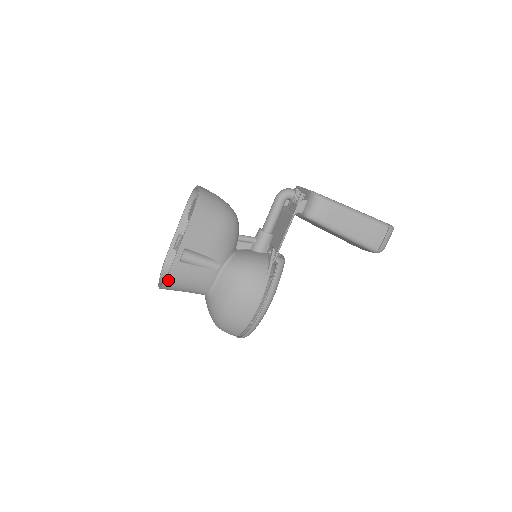
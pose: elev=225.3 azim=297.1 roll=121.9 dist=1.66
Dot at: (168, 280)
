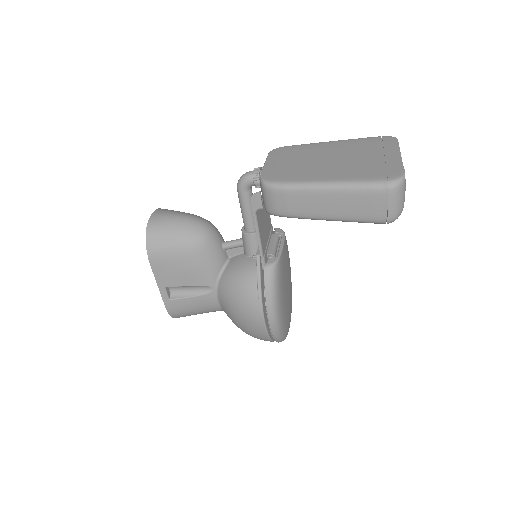
Dot at: (173, 315)
